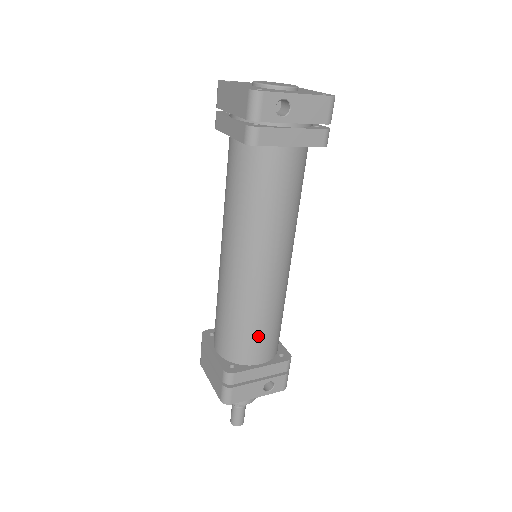
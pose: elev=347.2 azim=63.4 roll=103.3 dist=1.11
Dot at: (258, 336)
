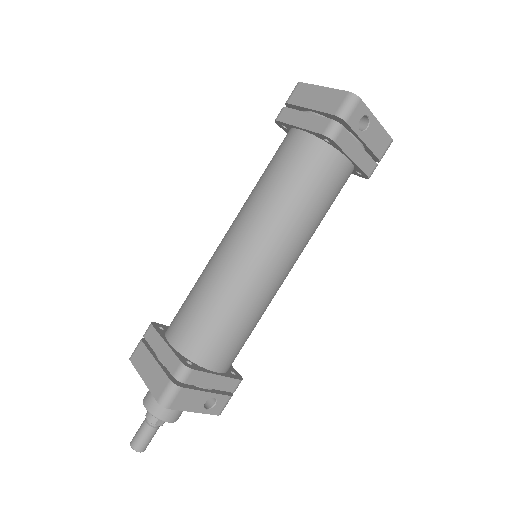
Dot at: (231, 337)
